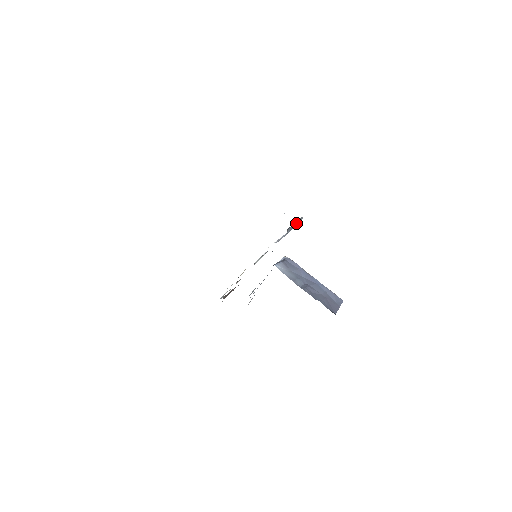
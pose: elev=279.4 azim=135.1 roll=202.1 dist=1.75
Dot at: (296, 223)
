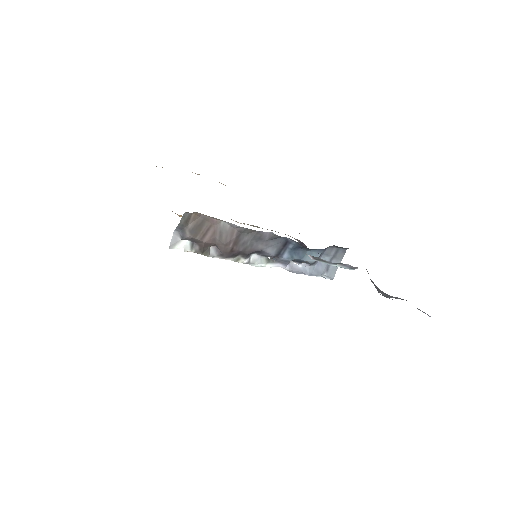
Dot at: (326, 270)
